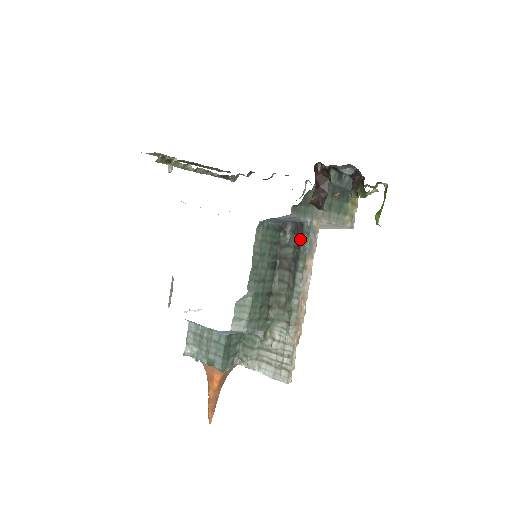
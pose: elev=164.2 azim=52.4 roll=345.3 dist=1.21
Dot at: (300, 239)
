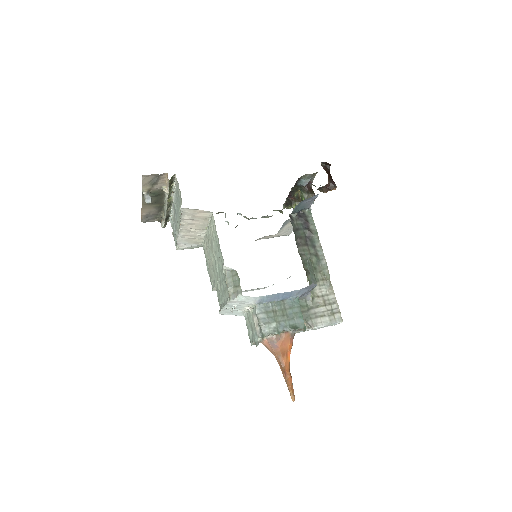
Dot at: (307, 221)
